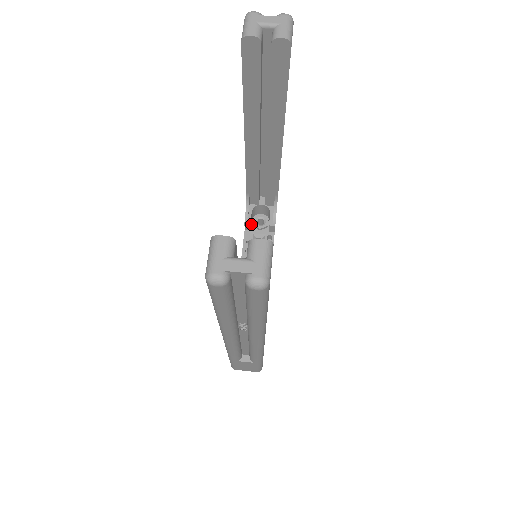
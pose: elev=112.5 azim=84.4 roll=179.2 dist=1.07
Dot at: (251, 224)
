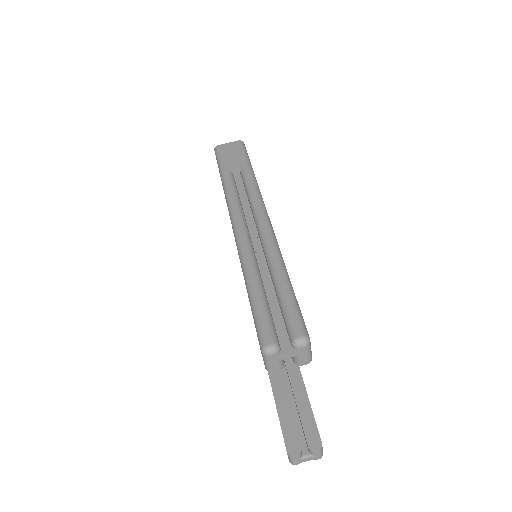
Dot at: occluded
